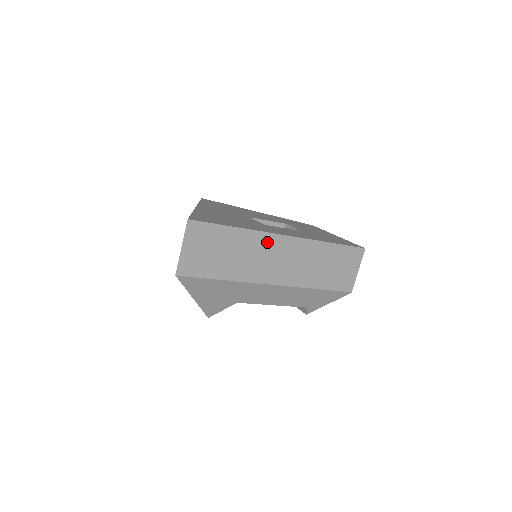
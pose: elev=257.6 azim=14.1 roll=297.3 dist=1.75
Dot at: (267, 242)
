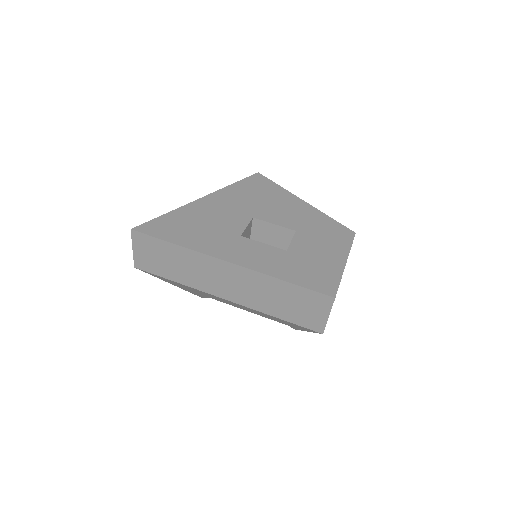
Dot at: (208, 262)
